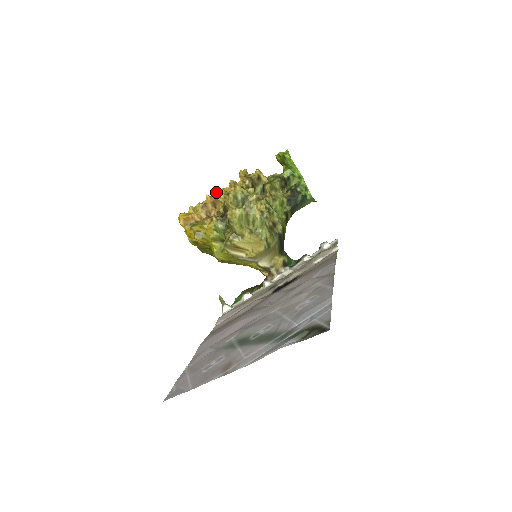
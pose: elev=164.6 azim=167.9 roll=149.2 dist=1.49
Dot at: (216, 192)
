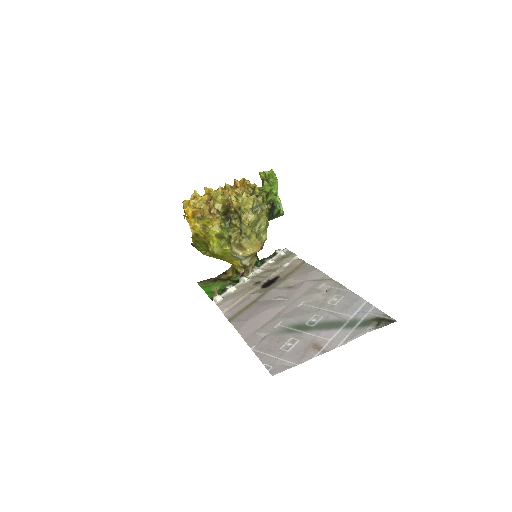
Dot at: (213, 191)
